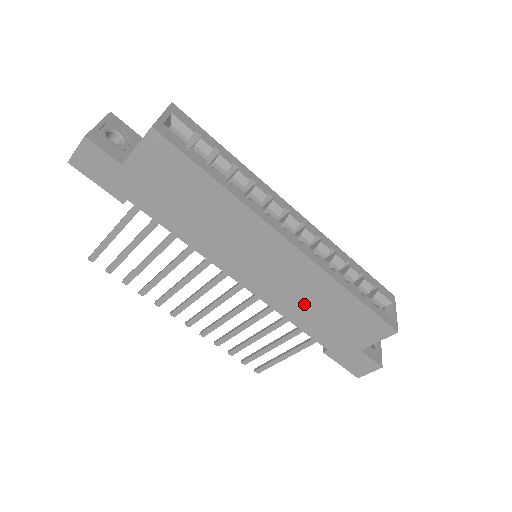
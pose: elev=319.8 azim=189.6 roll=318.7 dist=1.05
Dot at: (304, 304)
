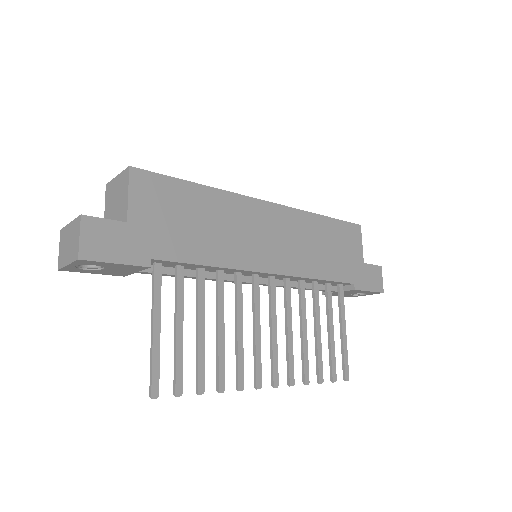
Dot at: (314, 252)
